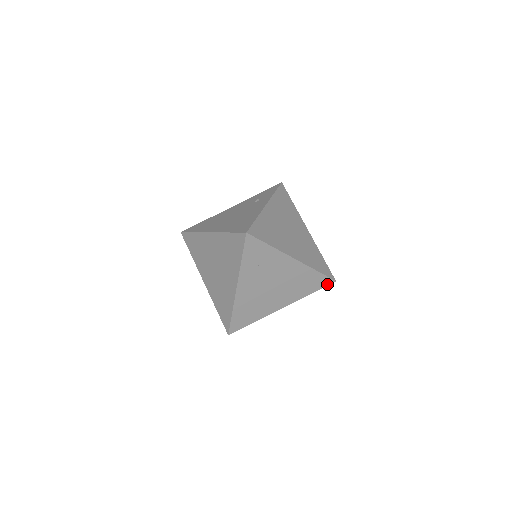
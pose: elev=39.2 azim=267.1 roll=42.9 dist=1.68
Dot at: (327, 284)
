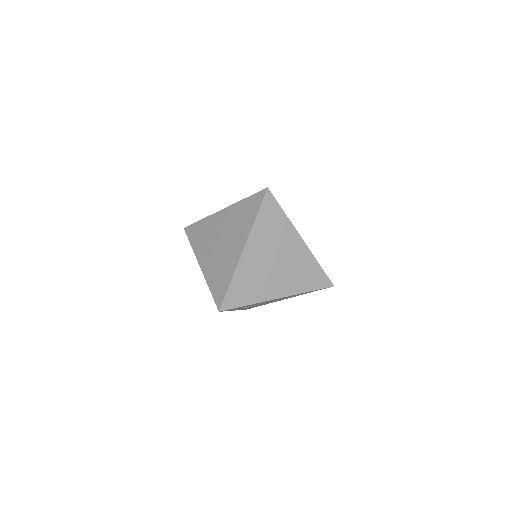
Dot at: (326, 286)
